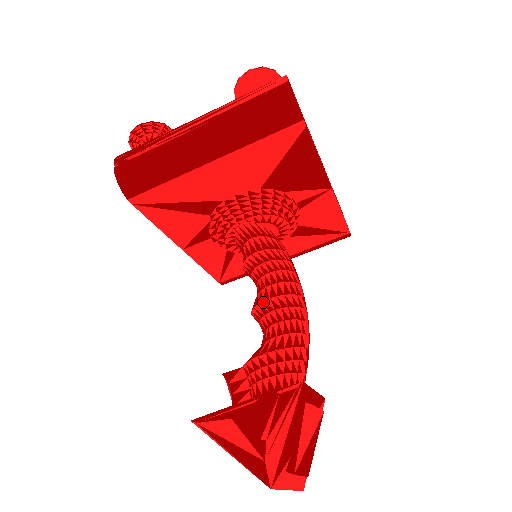
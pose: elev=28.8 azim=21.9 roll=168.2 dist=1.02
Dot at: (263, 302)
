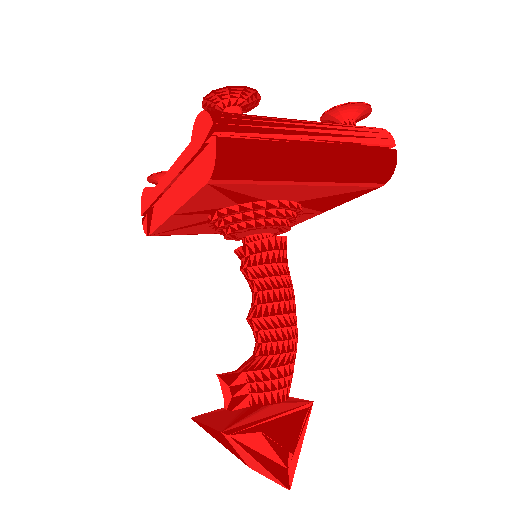
Dot at: (276, 316)
